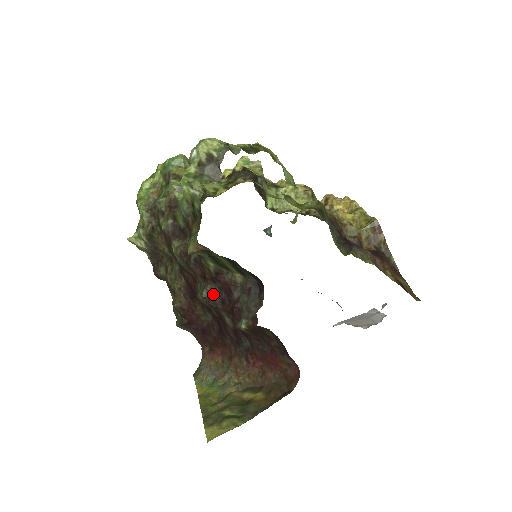
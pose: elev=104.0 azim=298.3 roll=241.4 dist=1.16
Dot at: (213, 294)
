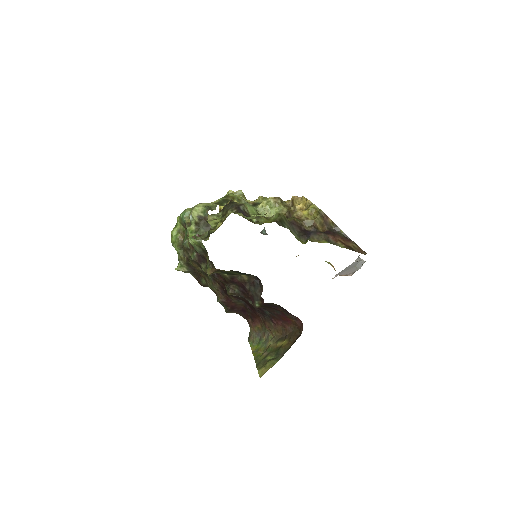
Dot at: (236, 290)
